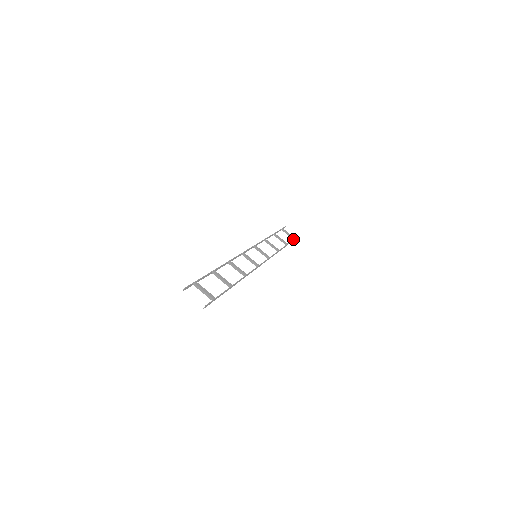
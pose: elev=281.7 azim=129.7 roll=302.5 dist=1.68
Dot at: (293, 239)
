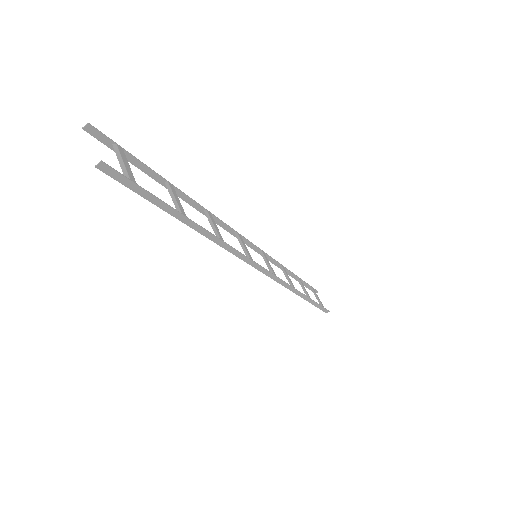
Dot at: (321, 305)
